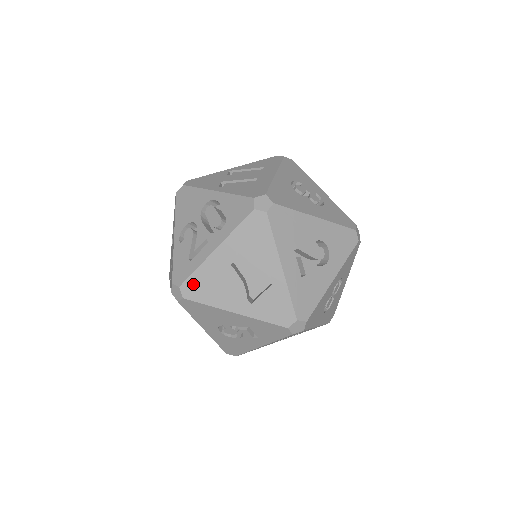
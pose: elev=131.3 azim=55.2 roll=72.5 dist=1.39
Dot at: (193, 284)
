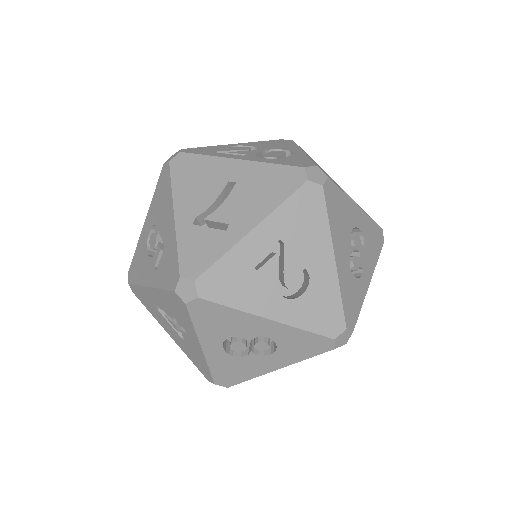
Dot at: (189, 161)
